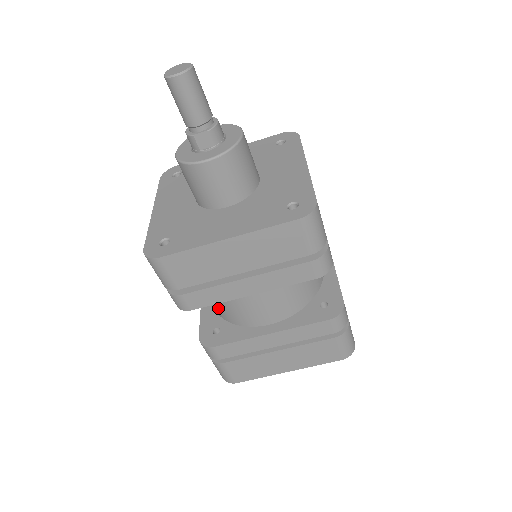
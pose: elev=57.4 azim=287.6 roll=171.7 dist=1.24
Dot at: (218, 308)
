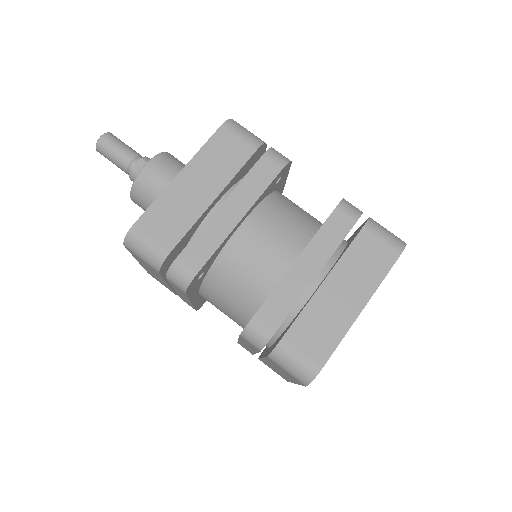
Dot at: (242, 298)
